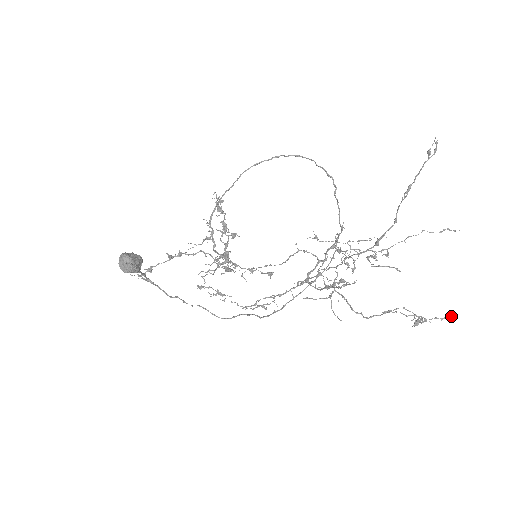
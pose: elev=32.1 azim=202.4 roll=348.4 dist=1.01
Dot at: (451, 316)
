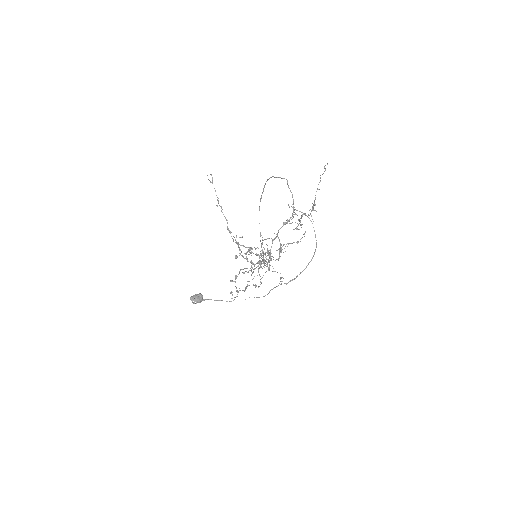
Dot at: (305, 232)
